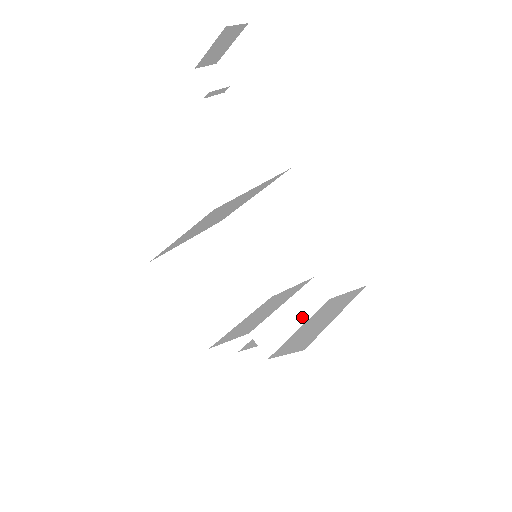
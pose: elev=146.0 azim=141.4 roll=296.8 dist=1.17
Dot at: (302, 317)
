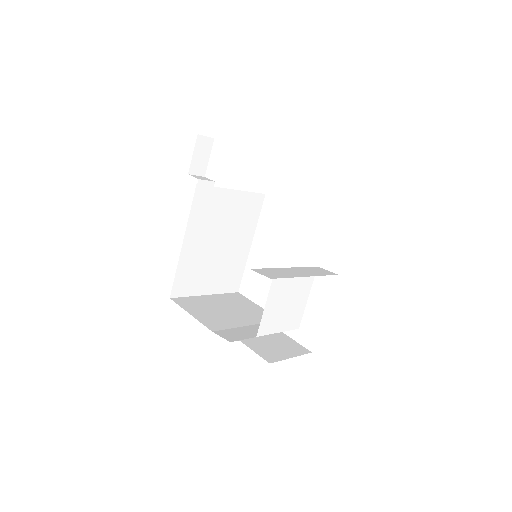
Dot at: (308, 274)
